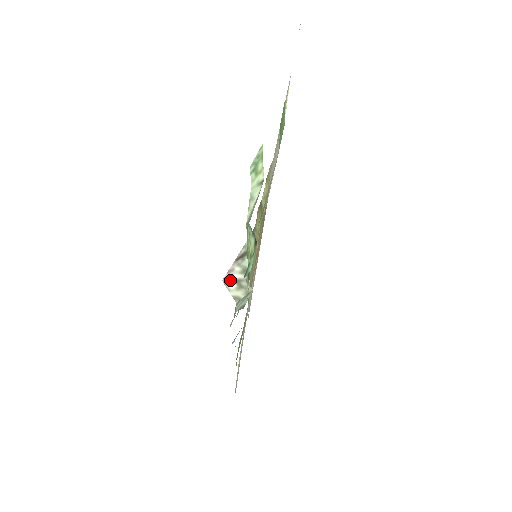
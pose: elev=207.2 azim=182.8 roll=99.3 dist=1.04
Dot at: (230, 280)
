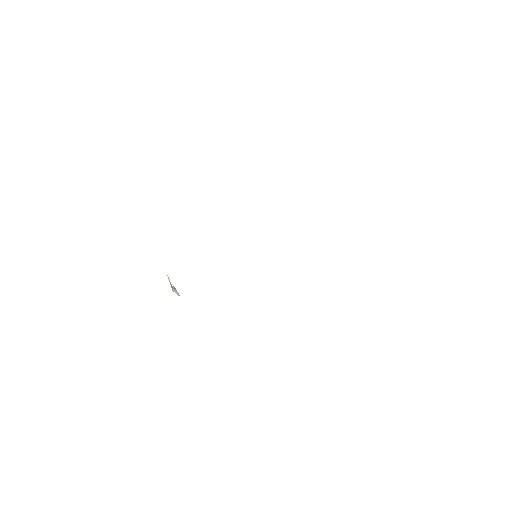
Dot at: (172, 288)
